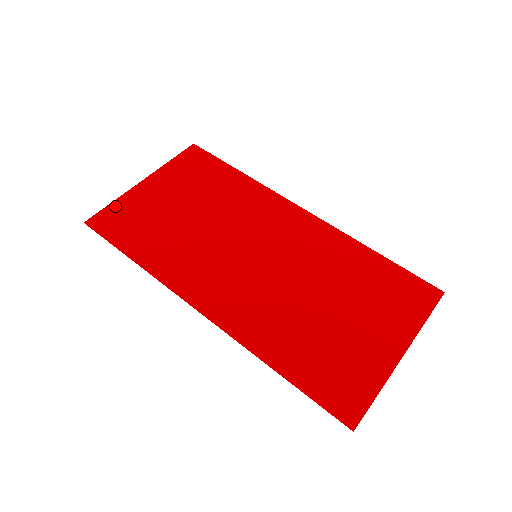
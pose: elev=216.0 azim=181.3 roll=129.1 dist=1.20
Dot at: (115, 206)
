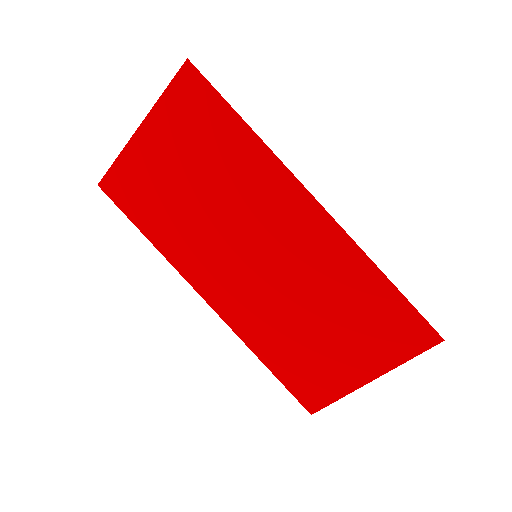
Dot at: (119, 167)
